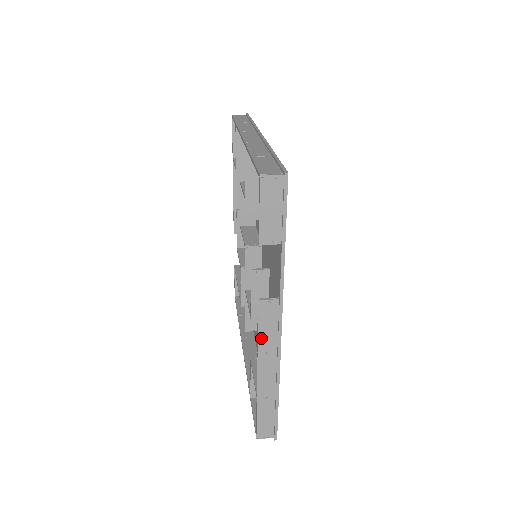
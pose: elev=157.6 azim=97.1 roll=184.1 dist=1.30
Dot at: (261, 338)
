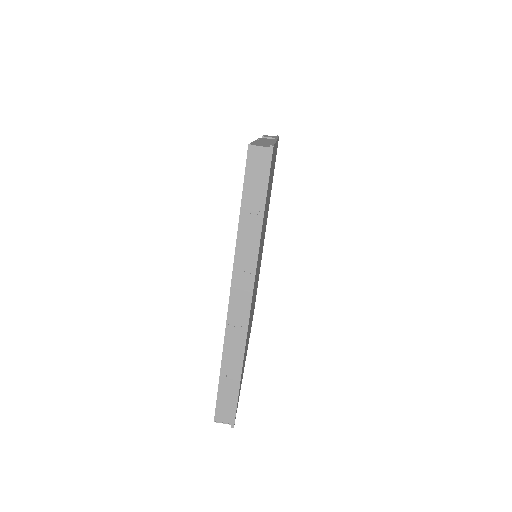
Dot at: occluded
